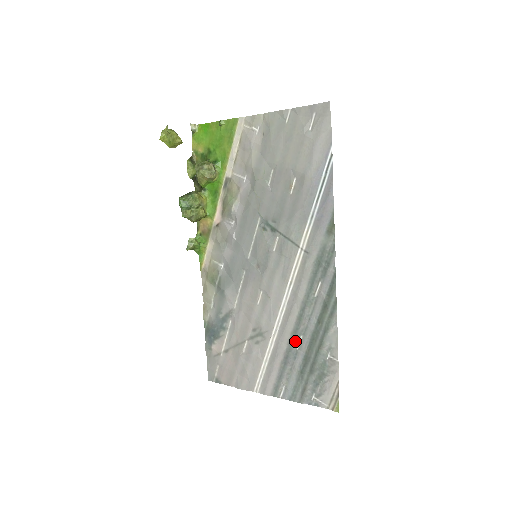
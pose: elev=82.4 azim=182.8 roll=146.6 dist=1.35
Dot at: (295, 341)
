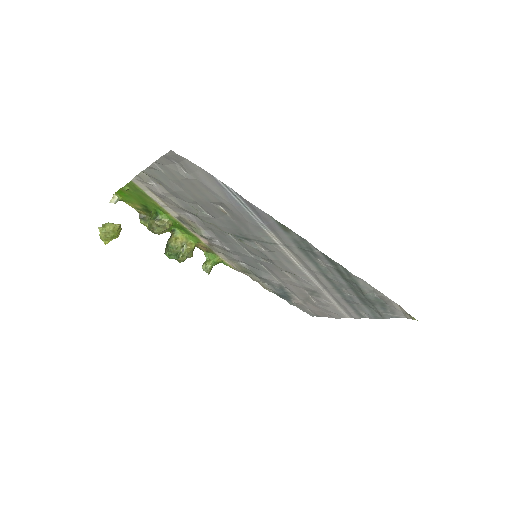
Dot at: (342, 291)
